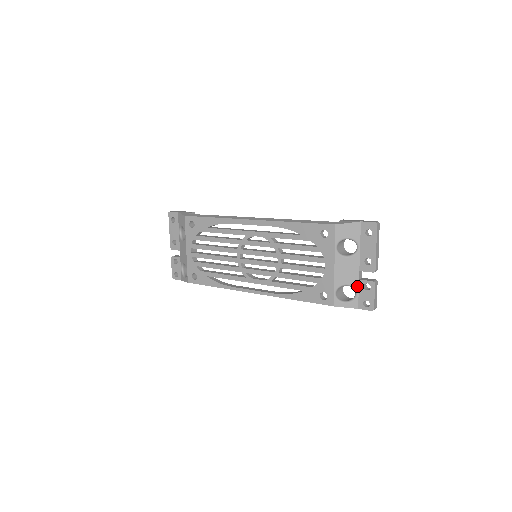
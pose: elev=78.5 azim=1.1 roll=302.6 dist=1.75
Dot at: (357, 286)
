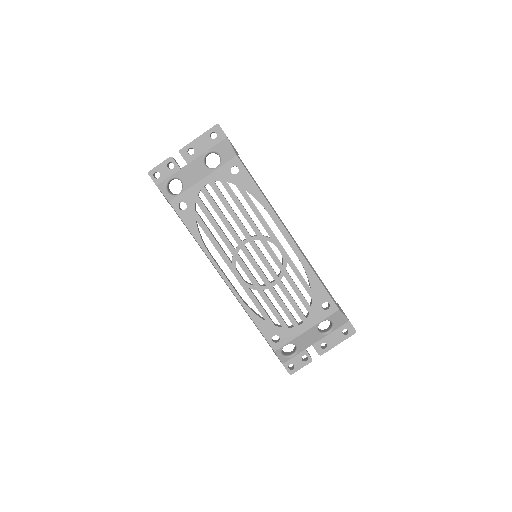
Dot at: (300, 352)
